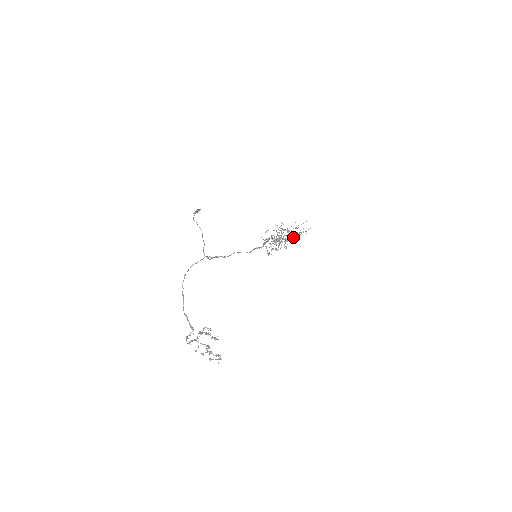
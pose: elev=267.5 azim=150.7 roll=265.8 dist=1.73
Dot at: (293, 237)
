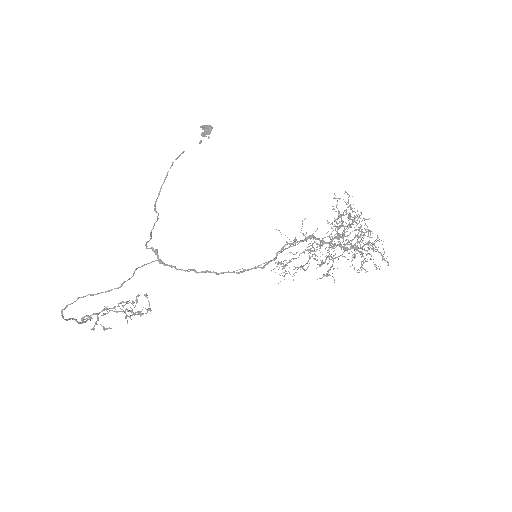
Dot at: (347, 259)
